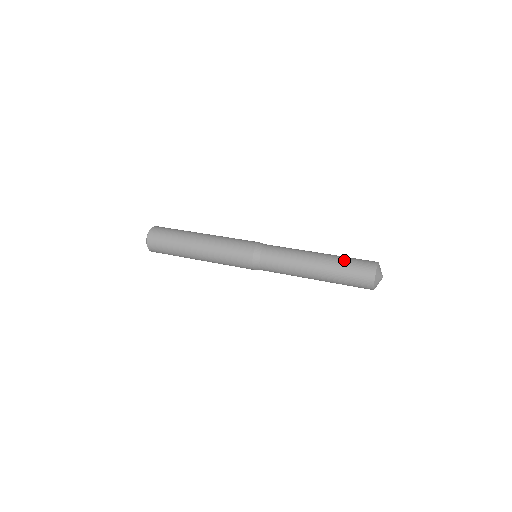
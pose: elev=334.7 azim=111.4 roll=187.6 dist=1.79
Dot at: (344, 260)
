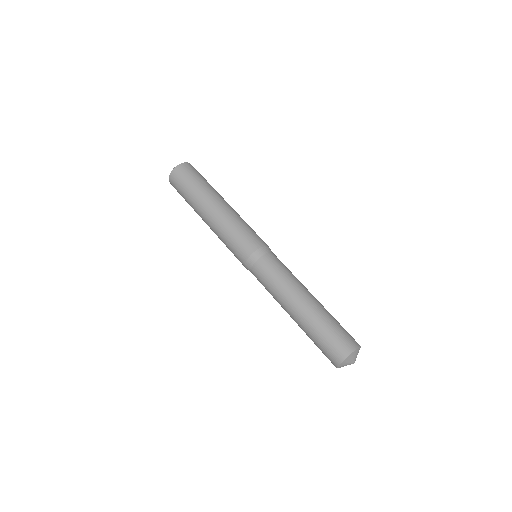
Dot at: (330, 321)
